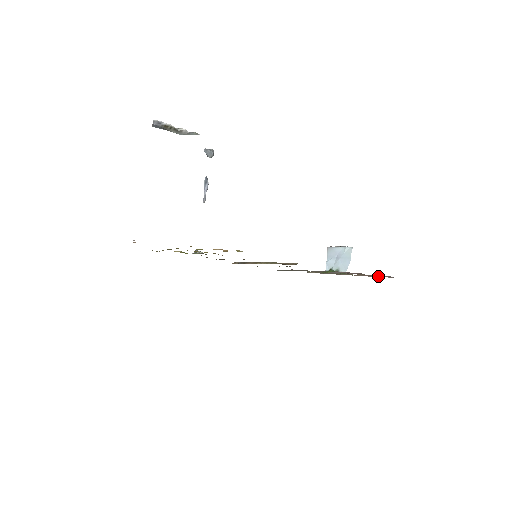
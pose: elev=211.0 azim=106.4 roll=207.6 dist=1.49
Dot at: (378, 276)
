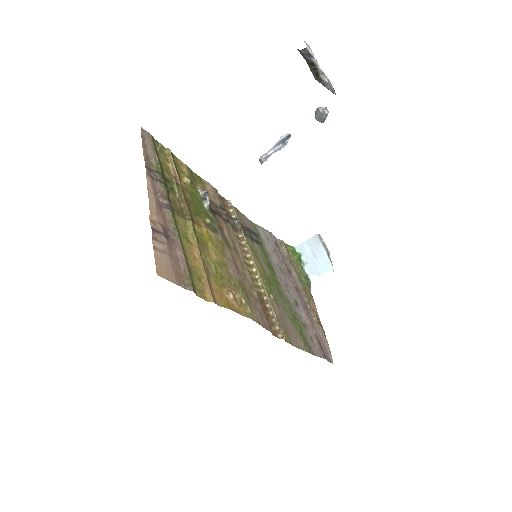
Dot at: (325, 343)
